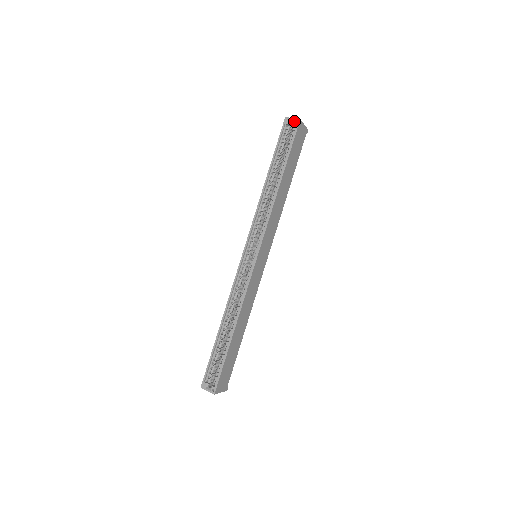
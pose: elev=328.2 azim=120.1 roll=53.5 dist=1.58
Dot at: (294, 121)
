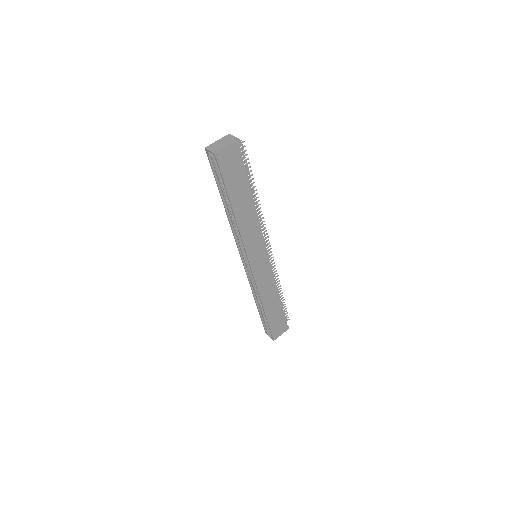
Dot at: (212, 154)
